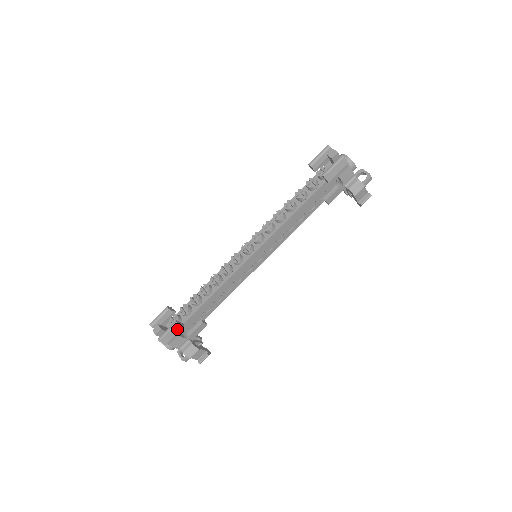
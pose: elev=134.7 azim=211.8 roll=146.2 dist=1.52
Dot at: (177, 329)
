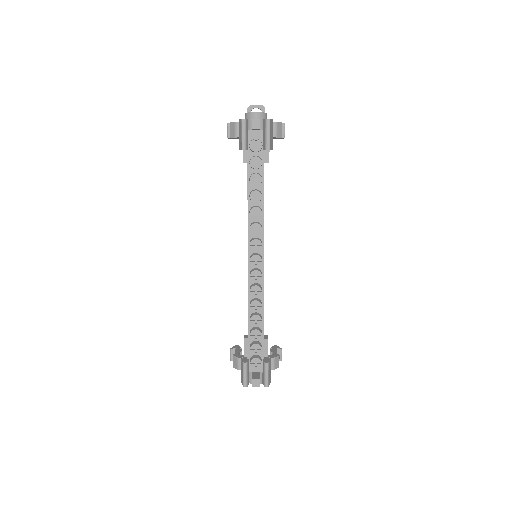
Dot at: (269, 365)
